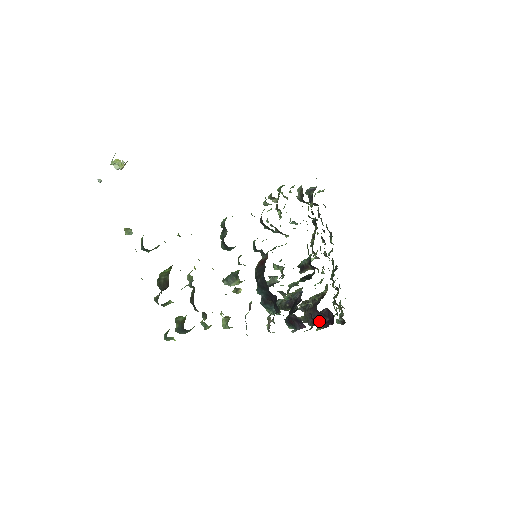
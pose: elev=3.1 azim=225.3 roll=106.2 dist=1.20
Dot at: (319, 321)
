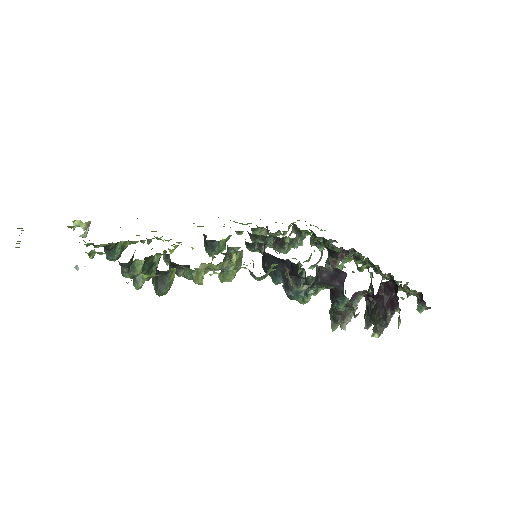
Dot at: (388, 307)
